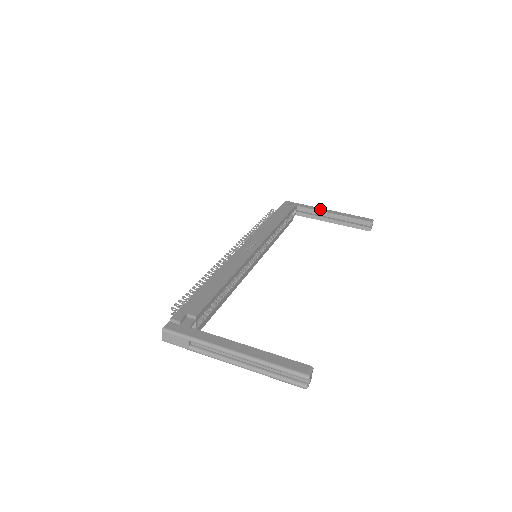
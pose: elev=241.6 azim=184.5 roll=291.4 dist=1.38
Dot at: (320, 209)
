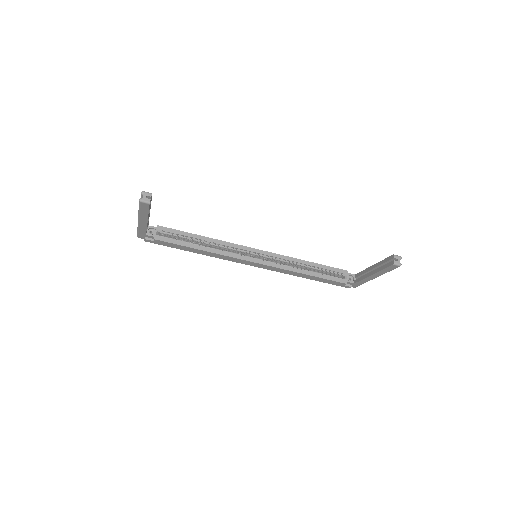
Dot at: occluded
